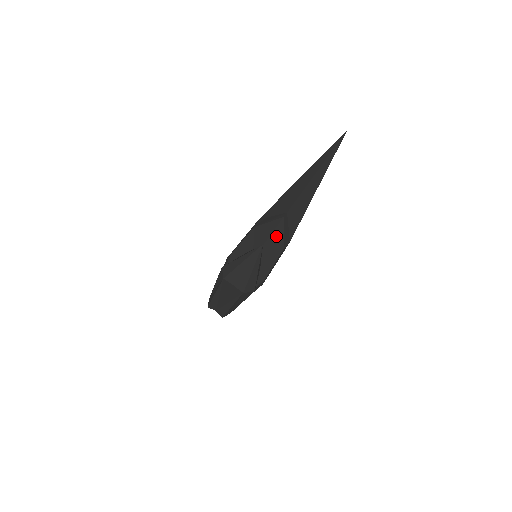
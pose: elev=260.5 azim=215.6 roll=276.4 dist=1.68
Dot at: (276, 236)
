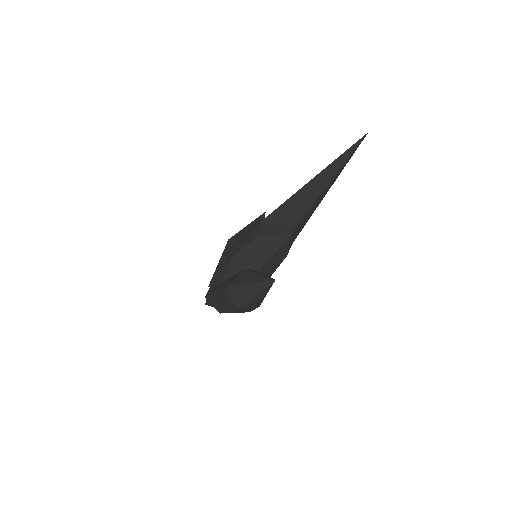
Dot at: (282, 249)
